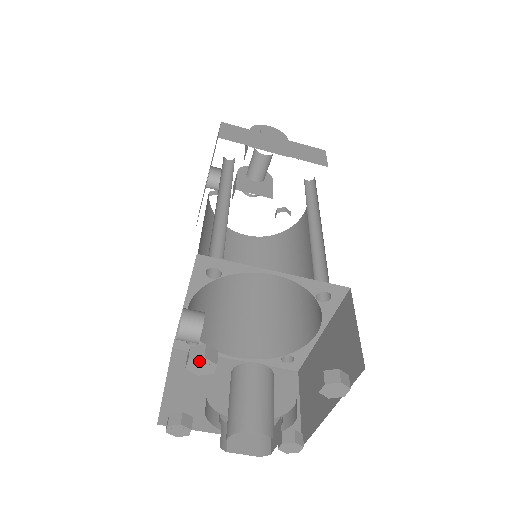
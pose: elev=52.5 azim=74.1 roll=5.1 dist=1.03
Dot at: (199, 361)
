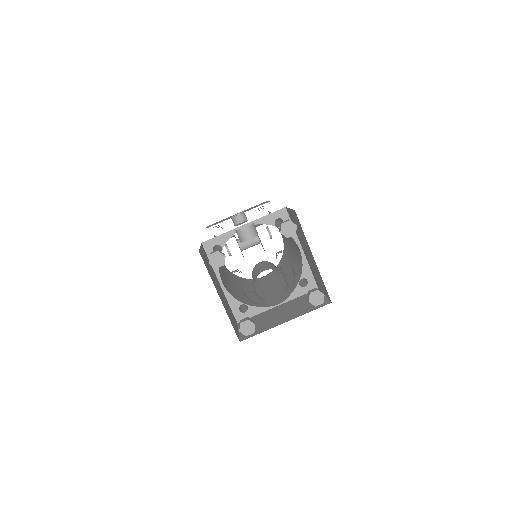
Dot at: (292, 225)
